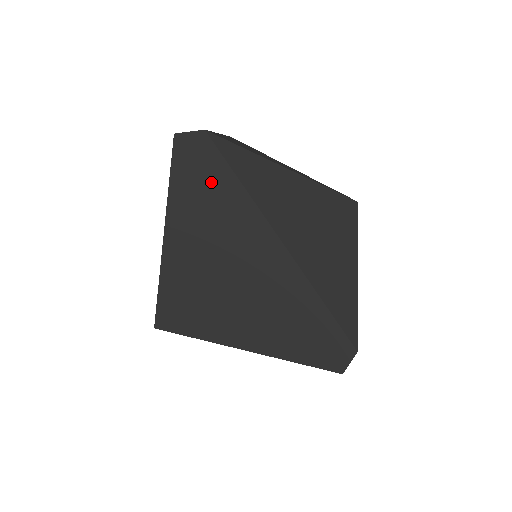
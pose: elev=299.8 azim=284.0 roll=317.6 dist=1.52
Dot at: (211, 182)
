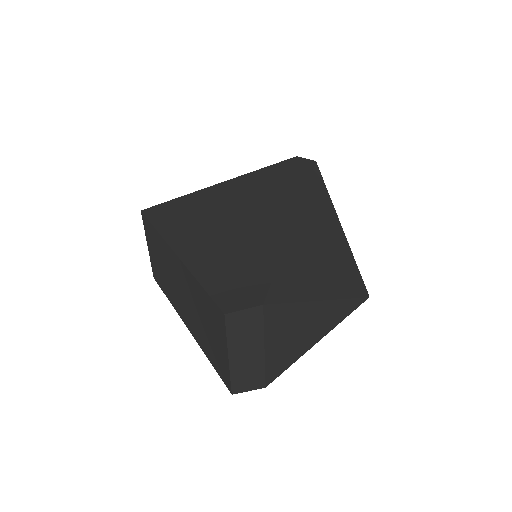
Dot at: (290, 176)
